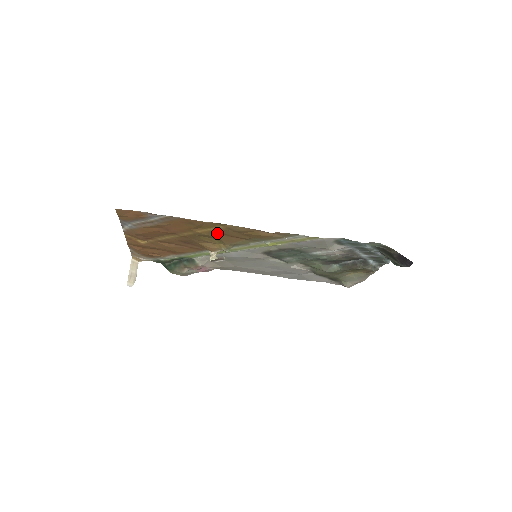
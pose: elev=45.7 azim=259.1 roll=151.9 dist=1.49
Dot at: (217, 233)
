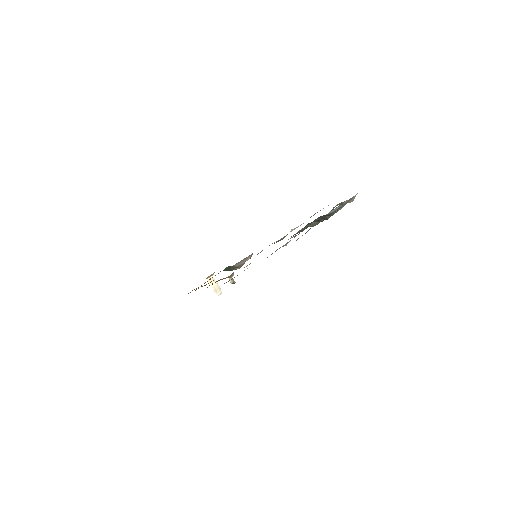
Dot at: occluded
